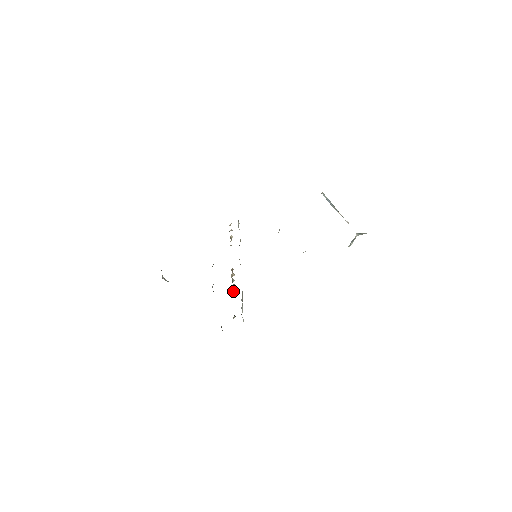
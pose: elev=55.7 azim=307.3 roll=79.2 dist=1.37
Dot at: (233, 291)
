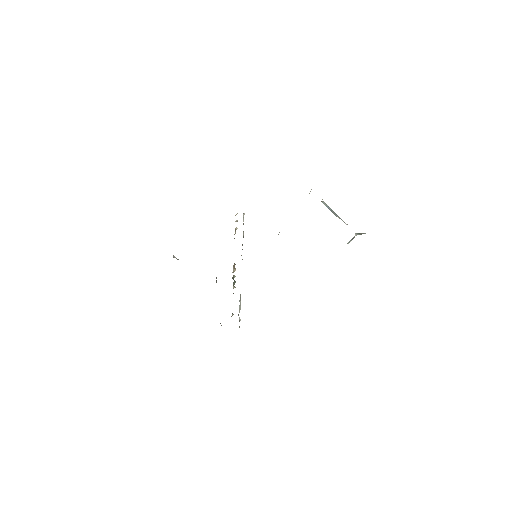
Dot at: (233, 288)
